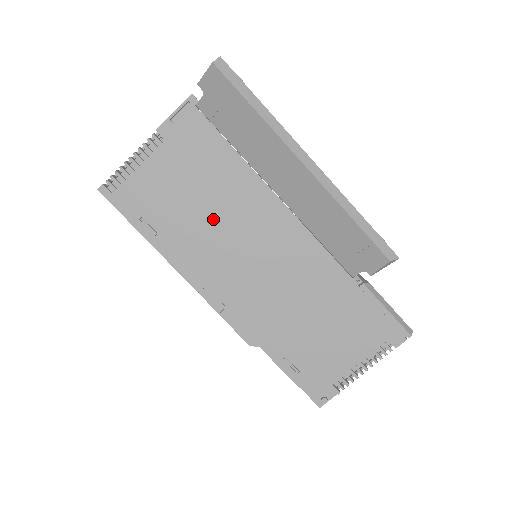
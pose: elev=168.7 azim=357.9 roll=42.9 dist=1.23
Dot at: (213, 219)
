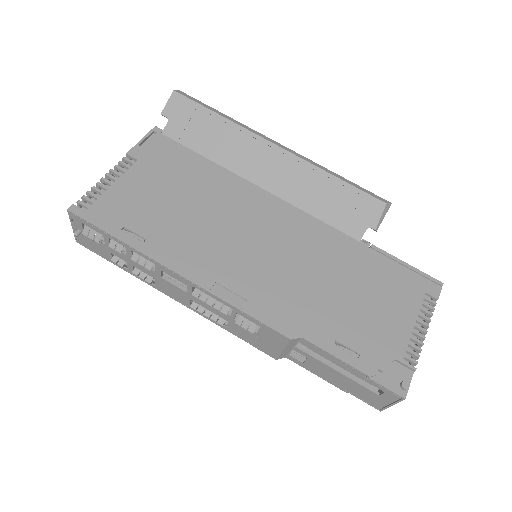
Dot at: (204, 216)
